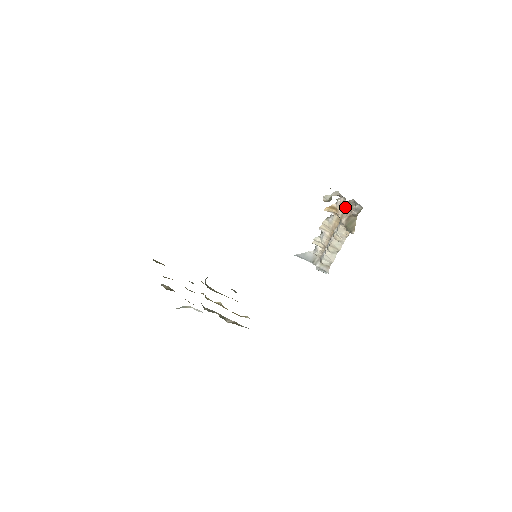
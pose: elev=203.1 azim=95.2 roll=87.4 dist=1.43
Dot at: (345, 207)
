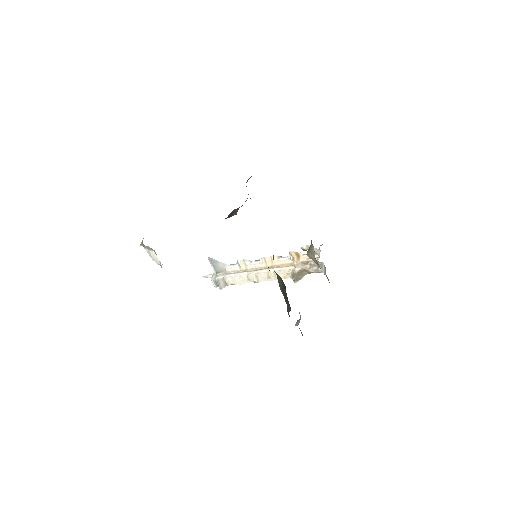
Dot at: (308, 262)
